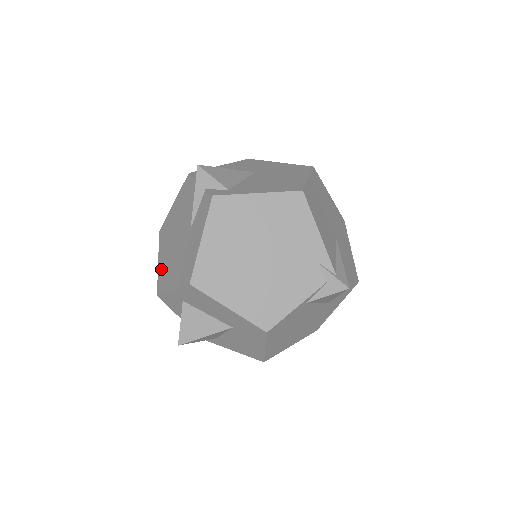
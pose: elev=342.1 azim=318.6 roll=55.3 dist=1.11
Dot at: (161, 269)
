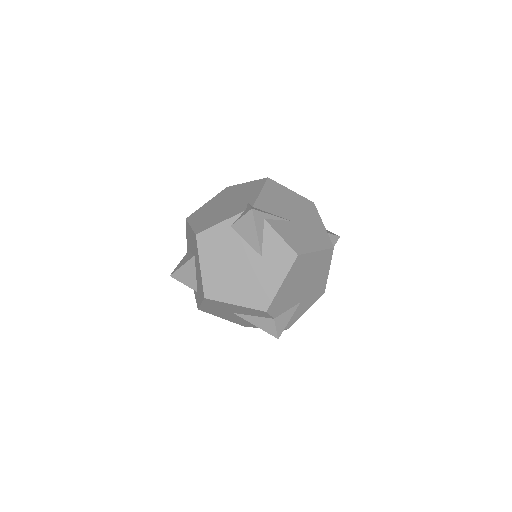
Dot at: occluded
